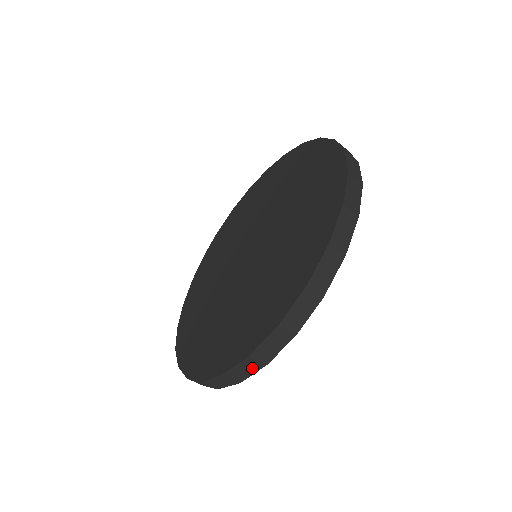
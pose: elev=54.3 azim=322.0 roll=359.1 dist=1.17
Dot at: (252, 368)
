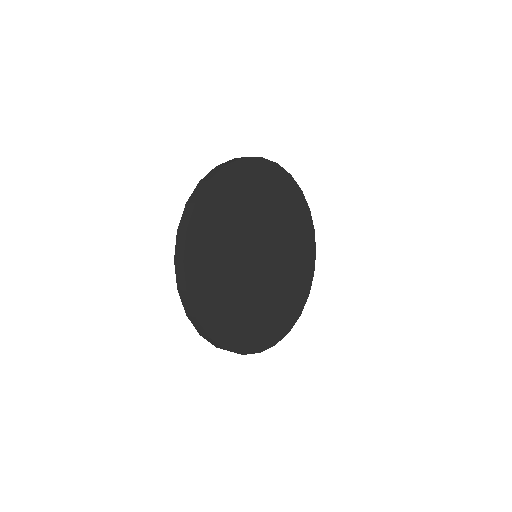
Dot at: (186, 299)
